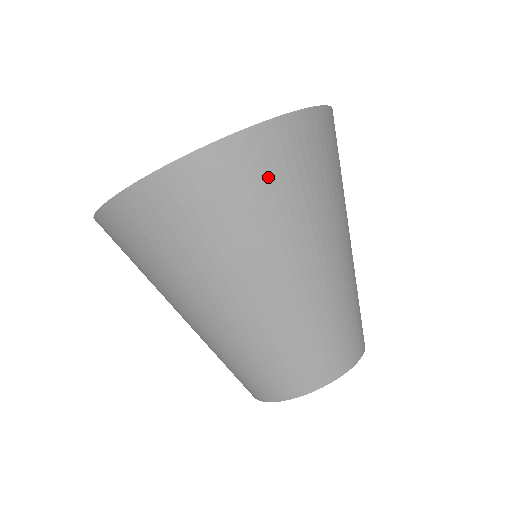
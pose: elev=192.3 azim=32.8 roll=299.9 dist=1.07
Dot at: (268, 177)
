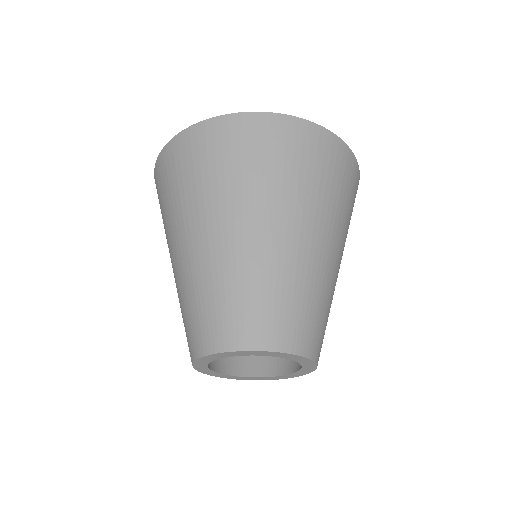
Dot at: (285, 151)
